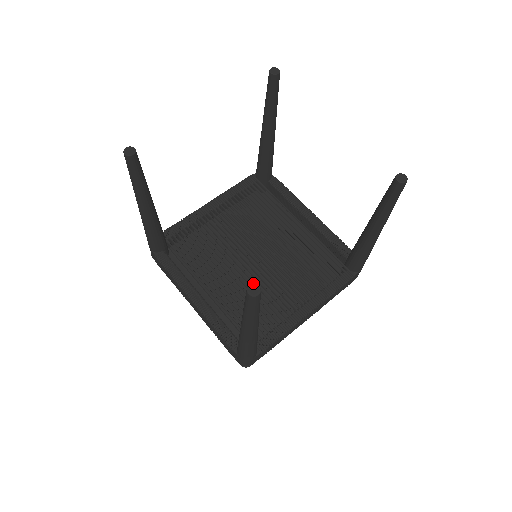
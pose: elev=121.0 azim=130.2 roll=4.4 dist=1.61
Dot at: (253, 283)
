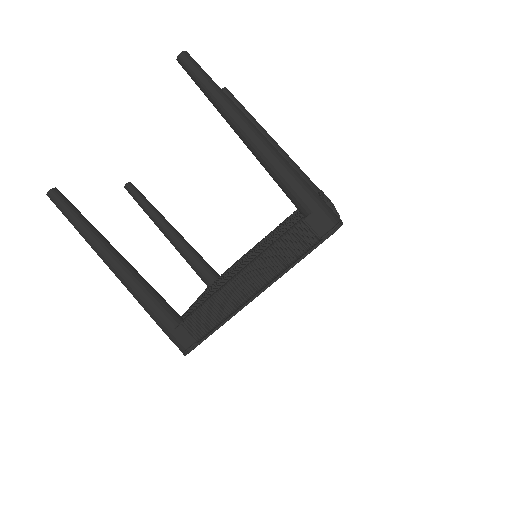
Dot at: (178, 60)
